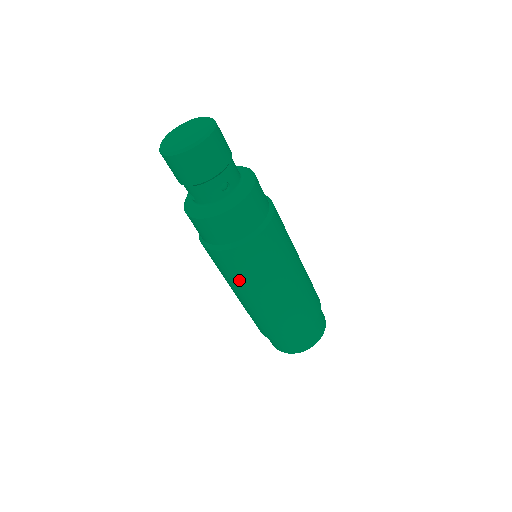
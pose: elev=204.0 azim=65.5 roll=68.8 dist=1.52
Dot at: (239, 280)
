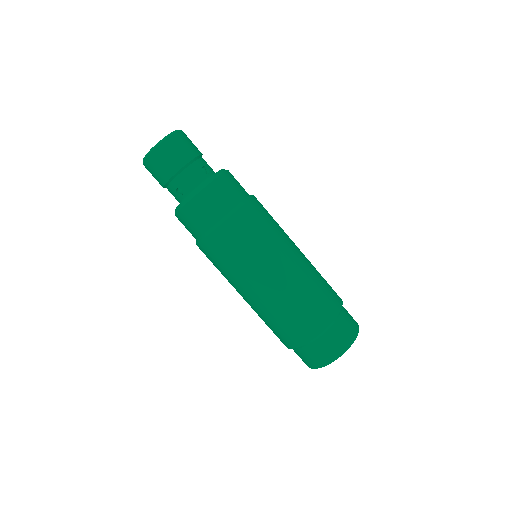
Dot at: occluded
